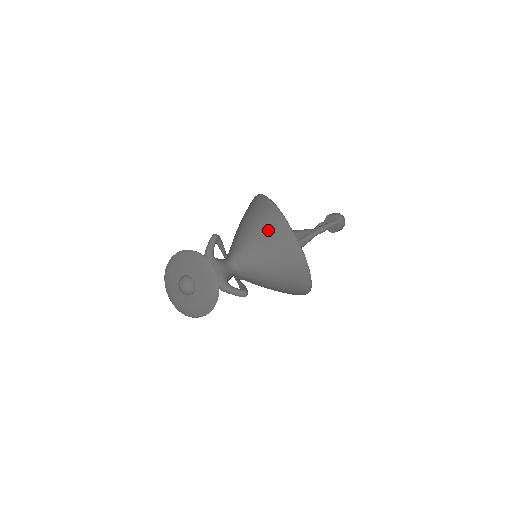
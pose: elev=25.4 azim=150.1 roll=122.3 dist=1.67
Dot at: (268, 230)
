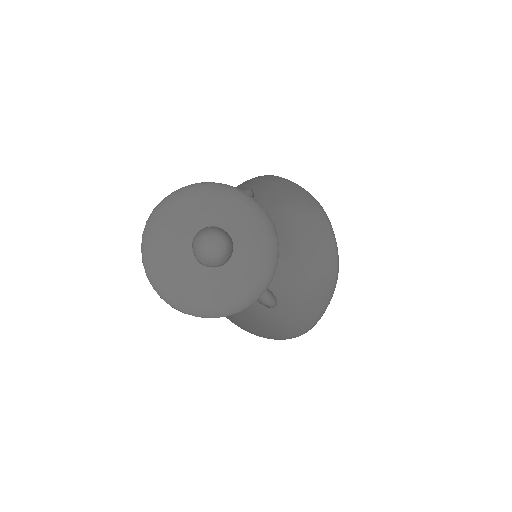
Dot at: (308, 222)
